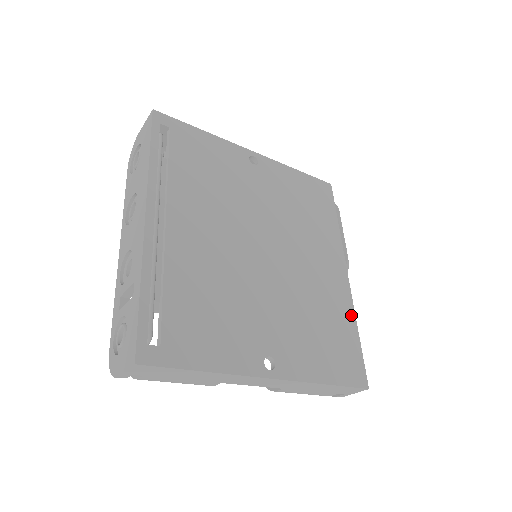
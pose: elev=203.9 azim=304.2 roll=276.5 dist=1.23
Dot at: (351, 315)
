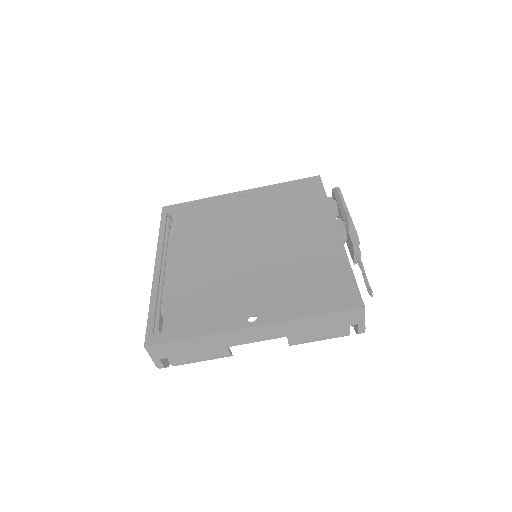
Dot at: (342, 258)
